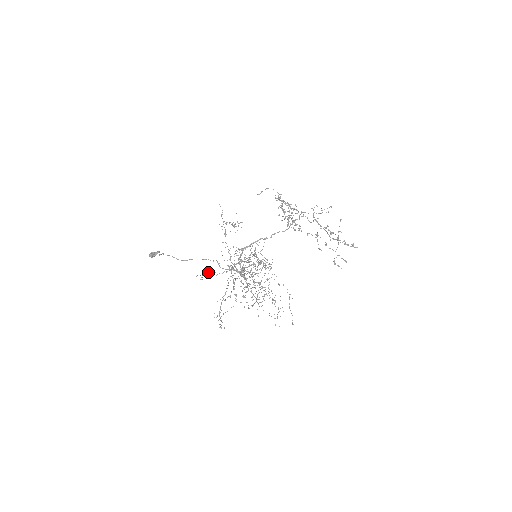
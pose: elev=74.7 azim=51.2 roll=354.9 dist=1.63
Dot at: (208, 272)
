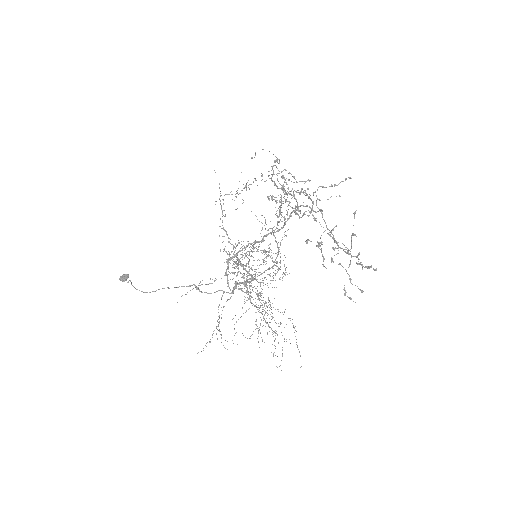
Dot at: occluded
